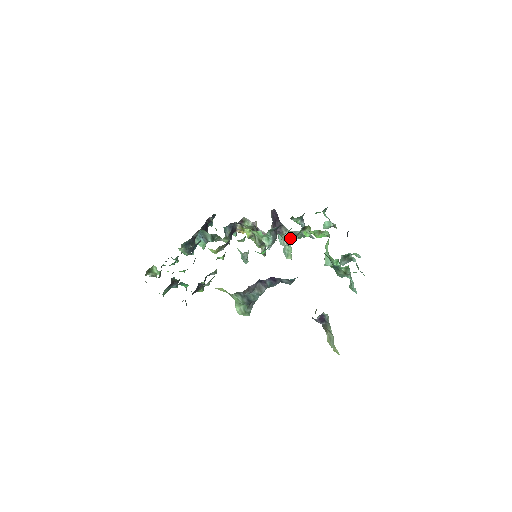
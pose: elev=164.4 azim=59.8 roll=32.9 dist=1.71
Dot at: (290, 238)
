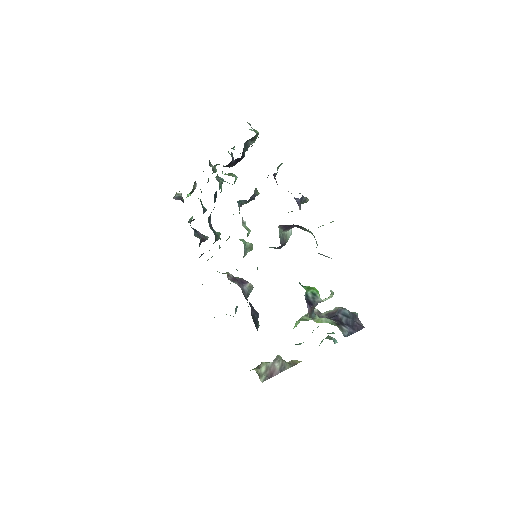
Dot at: (313, 235)
